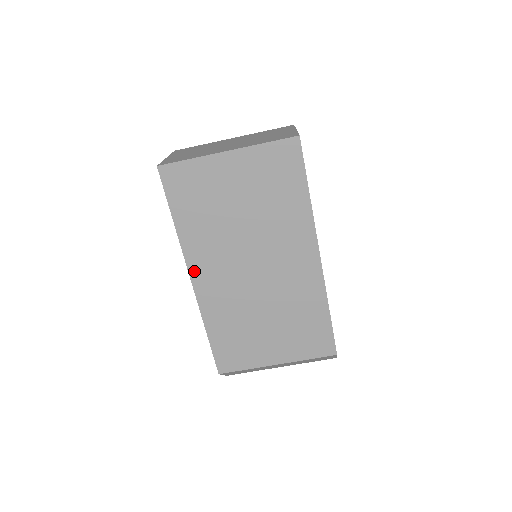
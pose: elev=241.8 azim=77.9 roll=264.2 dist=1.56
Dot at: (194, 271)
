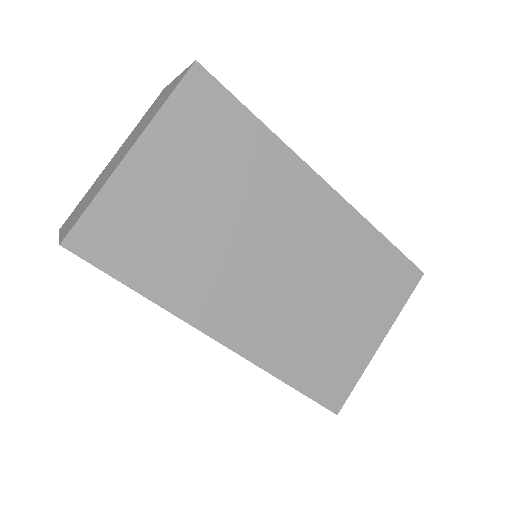
Dot at: (216, 330)
